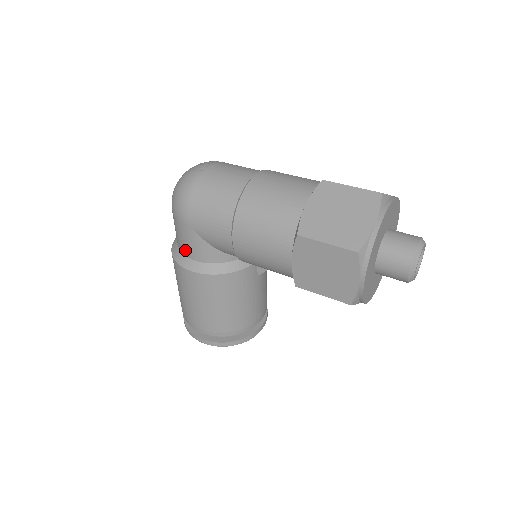
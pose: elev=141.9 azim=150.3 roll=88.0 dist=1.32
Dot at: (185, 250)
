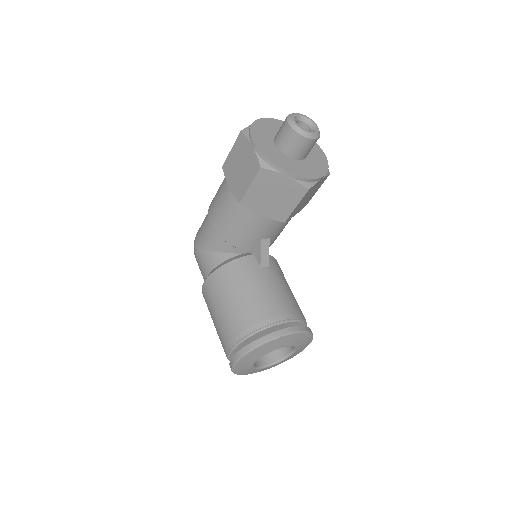
Dot at: (204, 276)
